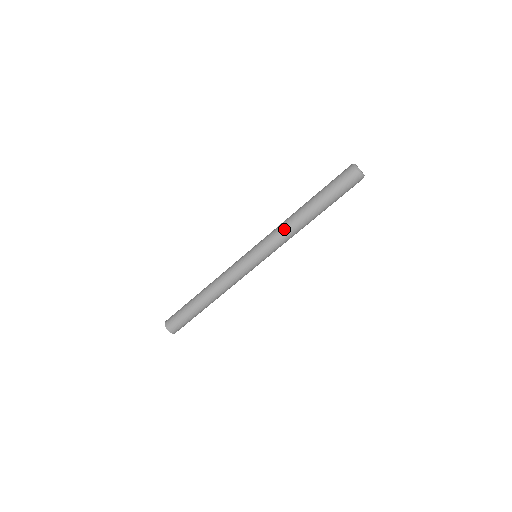
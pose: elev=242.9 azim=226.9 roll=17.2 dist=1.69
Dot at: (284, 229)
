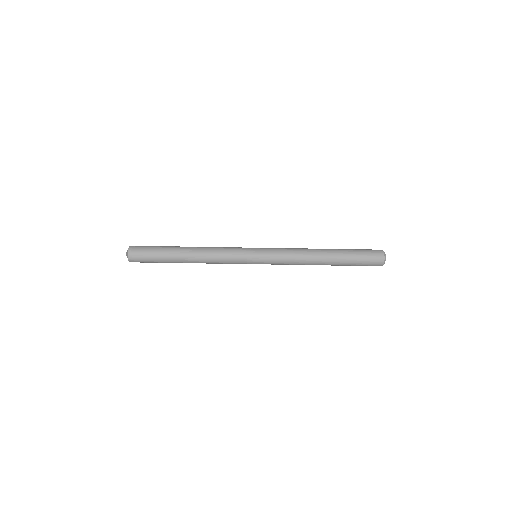
Dot at: (298, 249)
